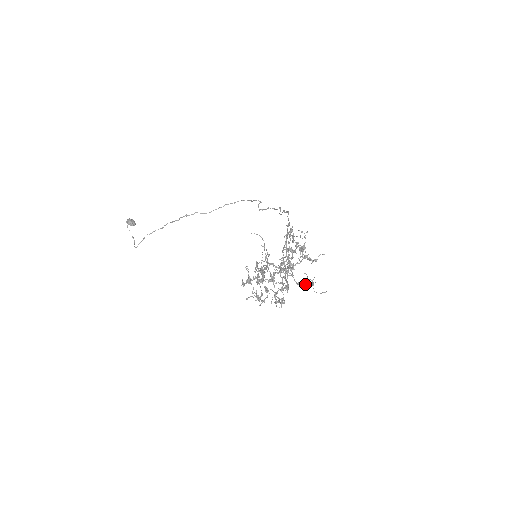
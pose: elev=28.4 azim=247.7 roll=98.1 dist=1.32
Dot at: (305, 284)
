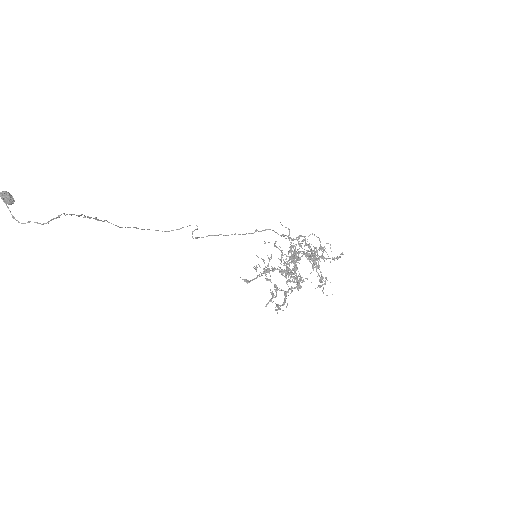
Dot at: occluded
